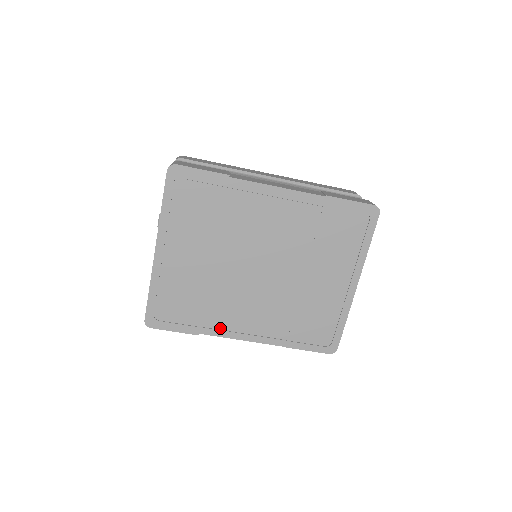
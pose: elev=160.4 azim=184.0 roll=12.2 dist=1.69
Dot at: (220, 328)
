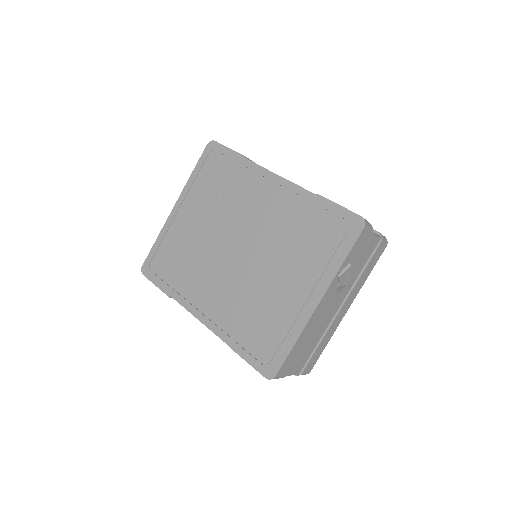
Dot at: (187, 298)
